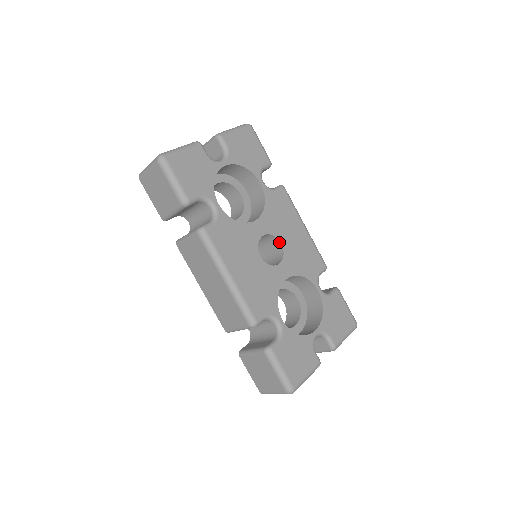
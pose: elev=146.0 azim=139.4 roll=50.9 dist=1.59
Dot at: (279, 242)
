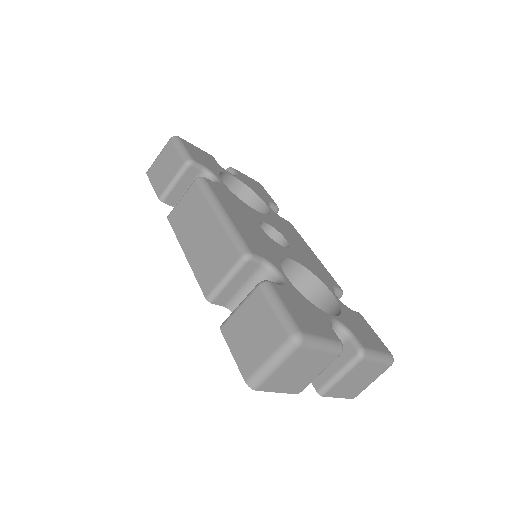
Dot at: (284, 240)
